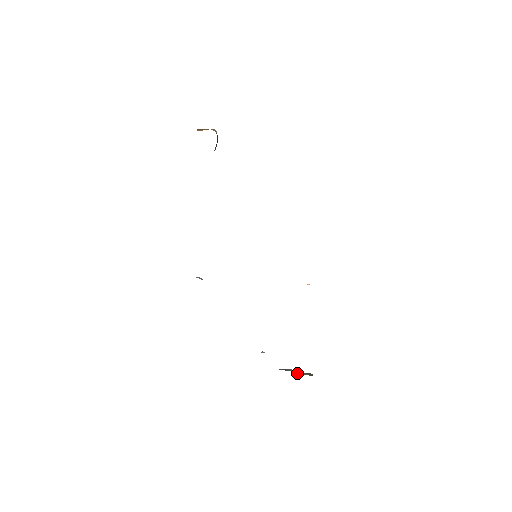
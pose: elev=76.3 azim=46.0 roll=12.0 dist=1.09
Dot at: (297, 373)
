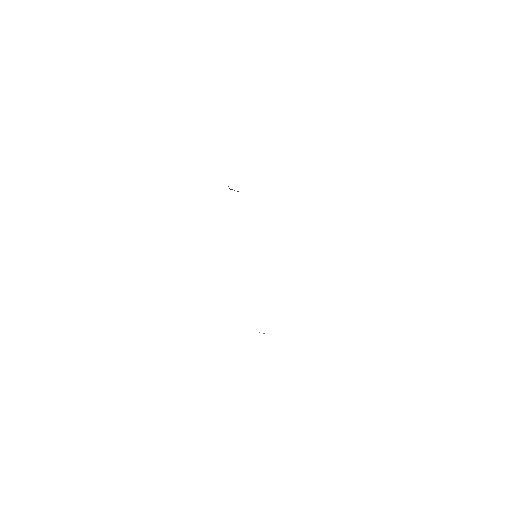
Dot at: occluded
